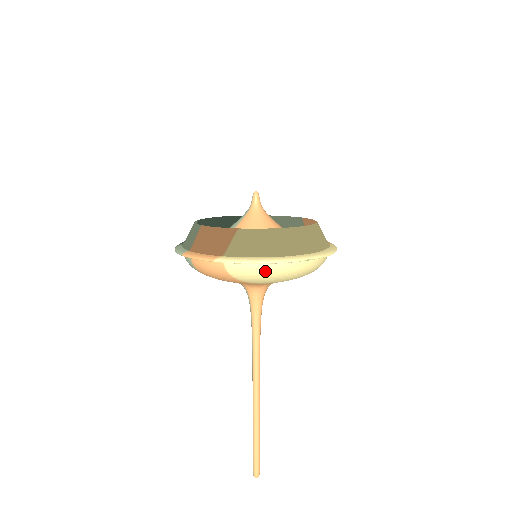
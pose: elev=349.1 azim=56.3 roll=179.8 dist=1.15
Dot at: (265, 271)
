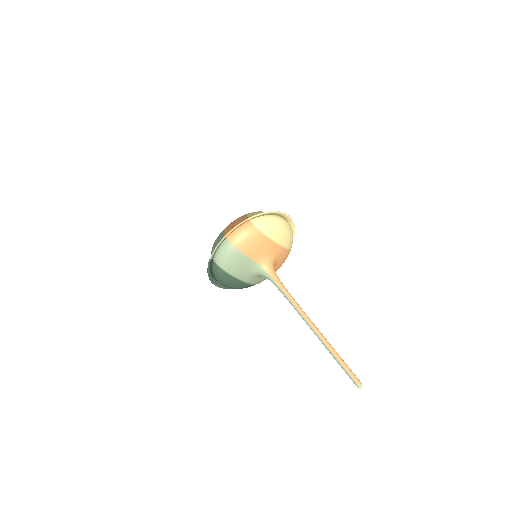
Dot at: (274, 221)
